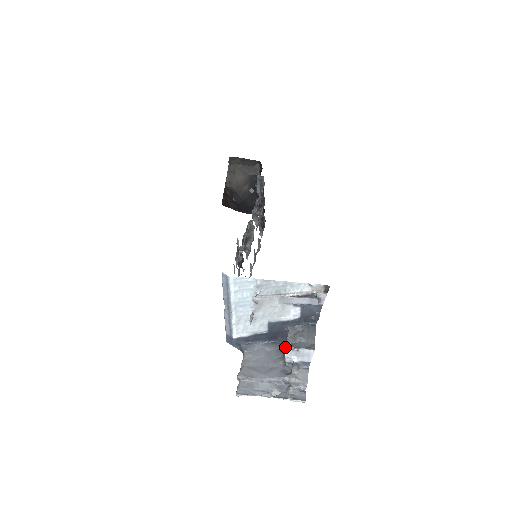
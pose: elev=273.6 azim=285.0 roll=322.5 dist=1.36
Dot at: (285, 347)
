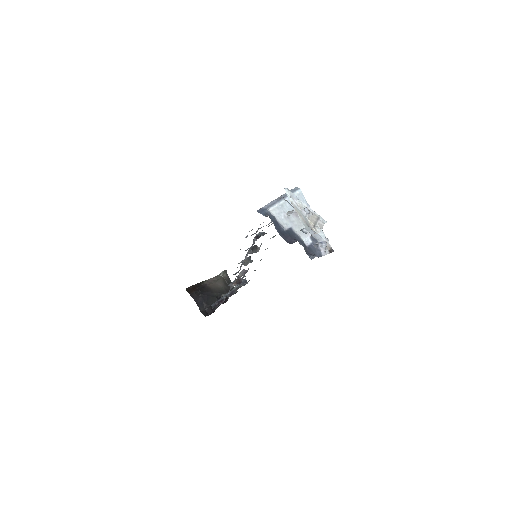
Dot at: occluded
